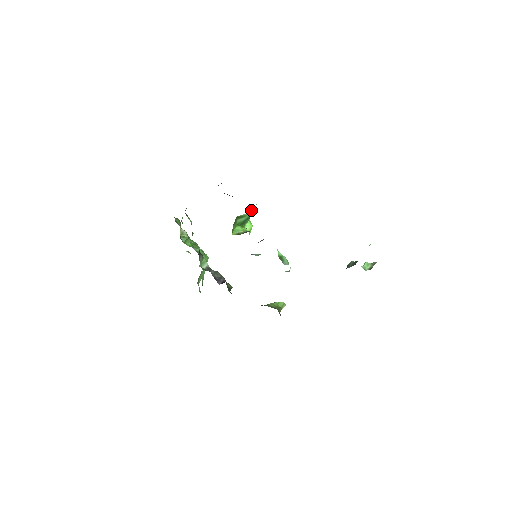
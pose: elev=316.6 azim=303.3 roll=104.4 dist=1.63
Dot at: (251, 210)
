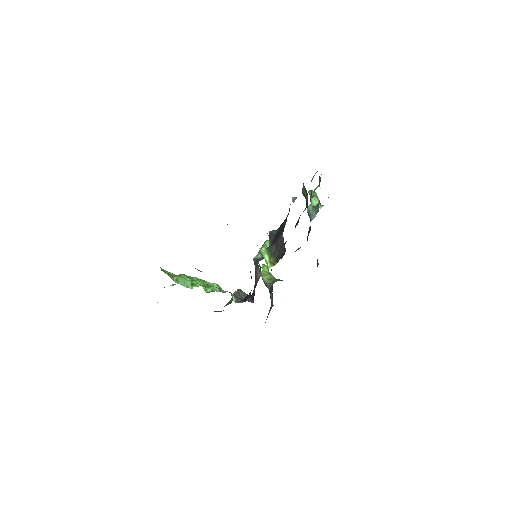
Dot at: (268, 235)
